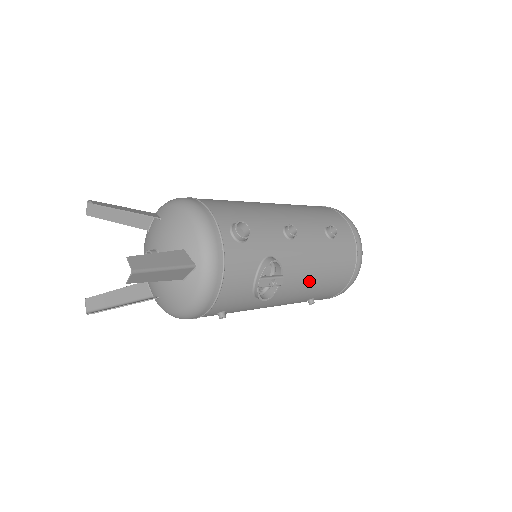
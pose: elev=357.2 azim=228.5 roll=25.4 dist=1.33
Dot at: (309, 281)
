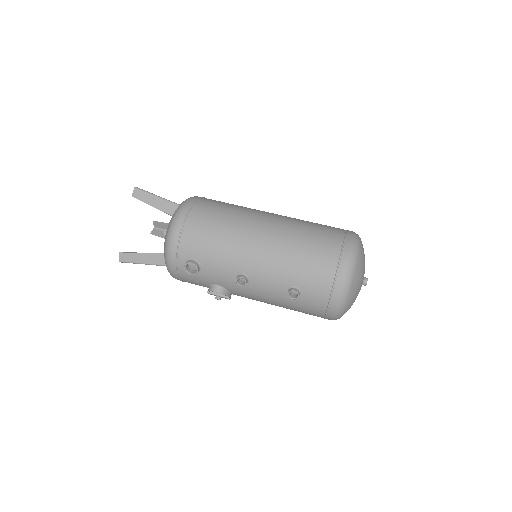
Dot at: occluded
